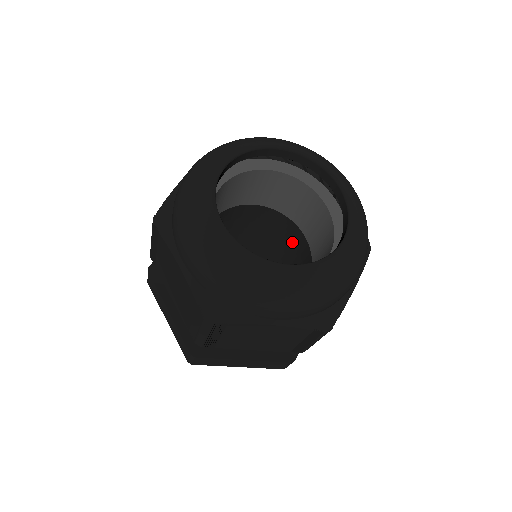
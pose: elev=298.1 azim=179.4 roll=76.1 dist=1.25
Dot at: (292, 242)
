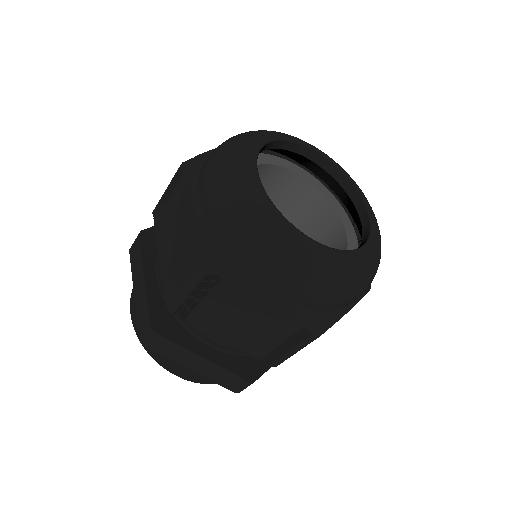
Dot at: occluded
